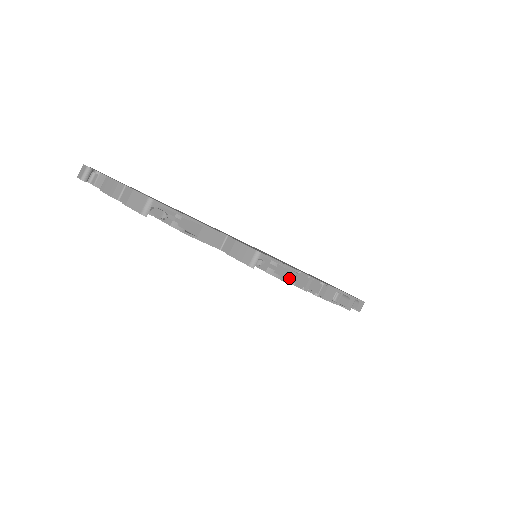
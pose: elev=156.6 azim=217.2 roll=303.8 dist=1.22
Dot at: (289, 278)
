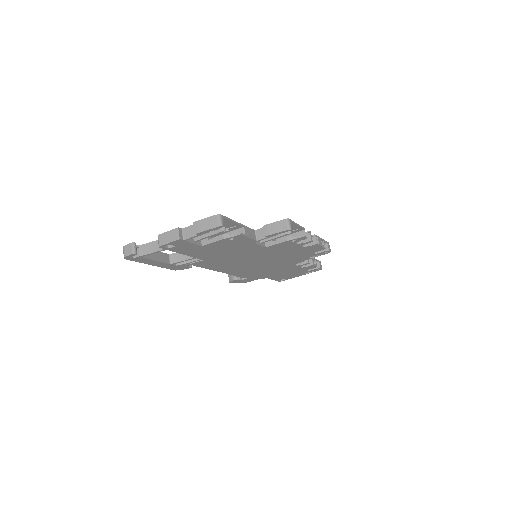
Dot at: occluded
